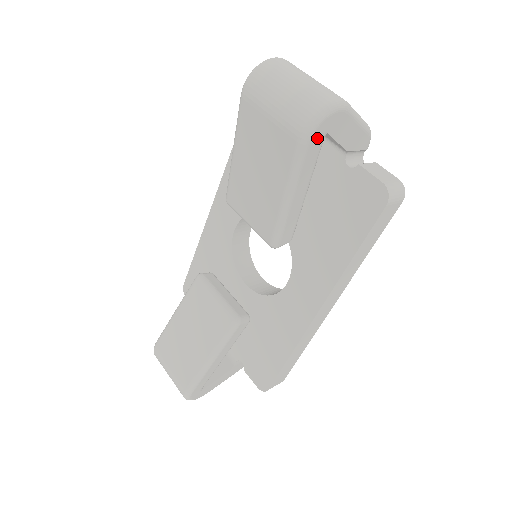
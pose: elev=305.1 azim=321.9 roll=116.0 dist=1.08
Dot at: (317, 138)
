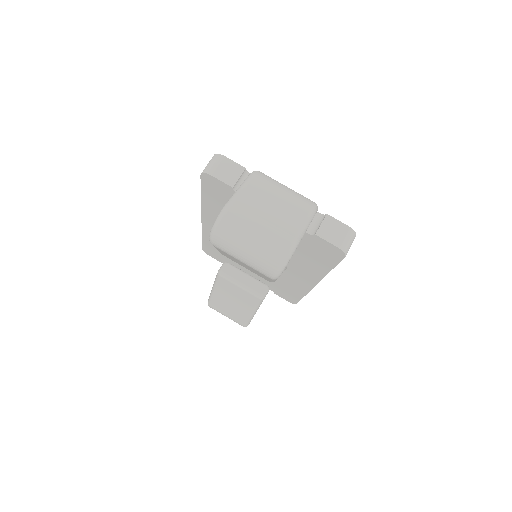
Dot at: occluded
